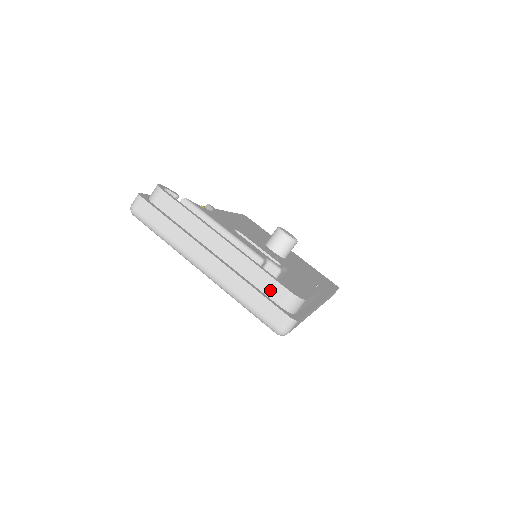
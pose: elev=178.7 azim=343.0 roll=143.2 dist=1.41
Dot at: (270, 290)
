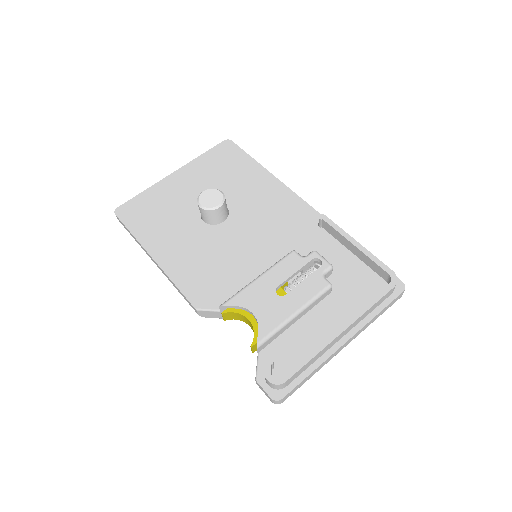
Dot at: (383, 300)
